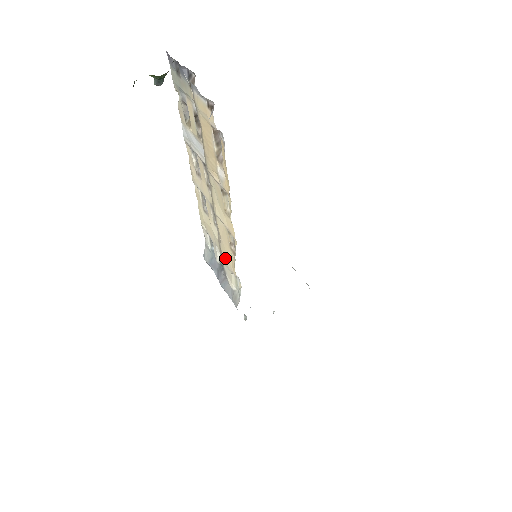
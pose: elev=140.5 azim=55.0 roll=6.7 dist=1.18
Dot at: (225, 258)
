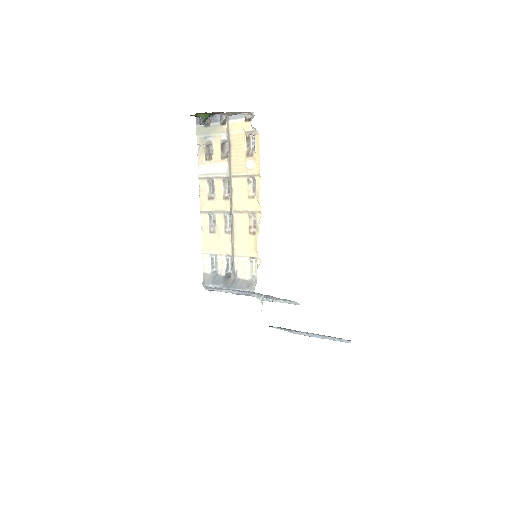
Dot at: (239, 252)
